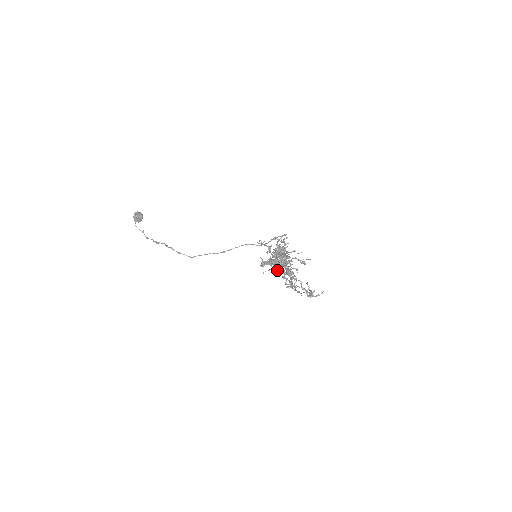
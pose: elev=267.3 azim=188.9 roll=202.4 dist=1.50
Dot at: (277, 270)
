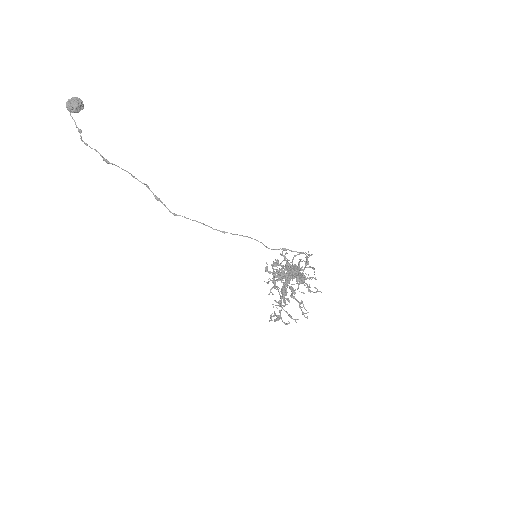
Dot at: occluded
